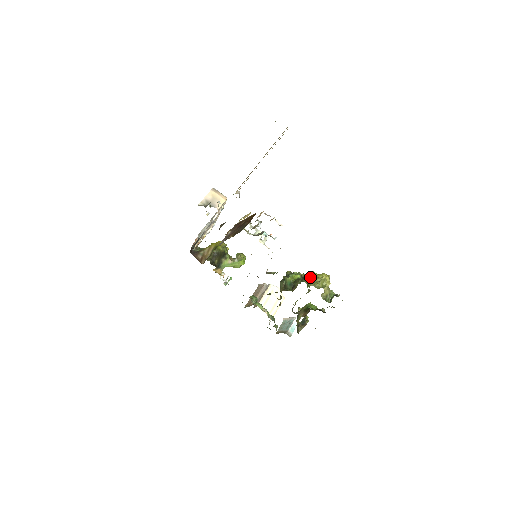
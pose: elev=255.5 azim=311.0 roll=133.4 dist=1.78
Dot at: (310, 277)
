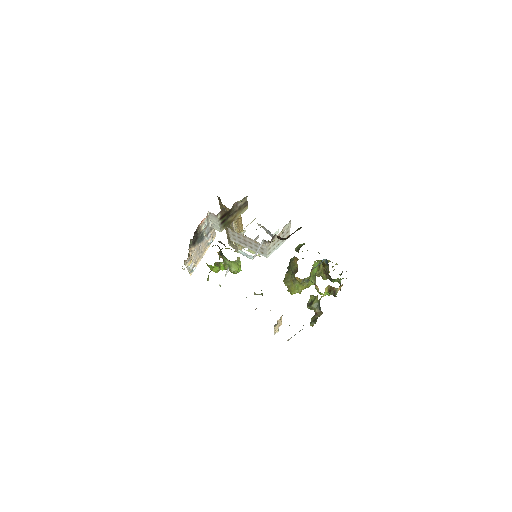
Dot at: occluded
